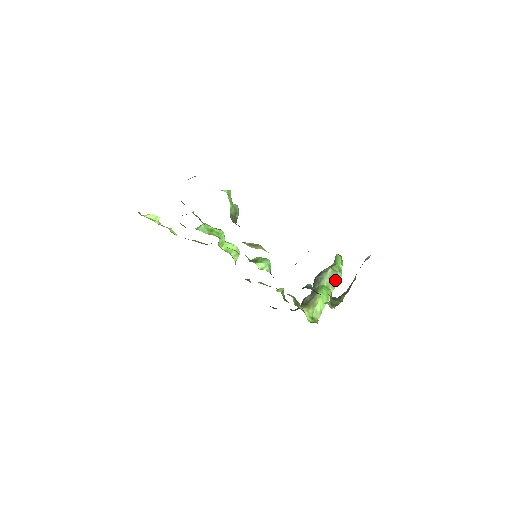
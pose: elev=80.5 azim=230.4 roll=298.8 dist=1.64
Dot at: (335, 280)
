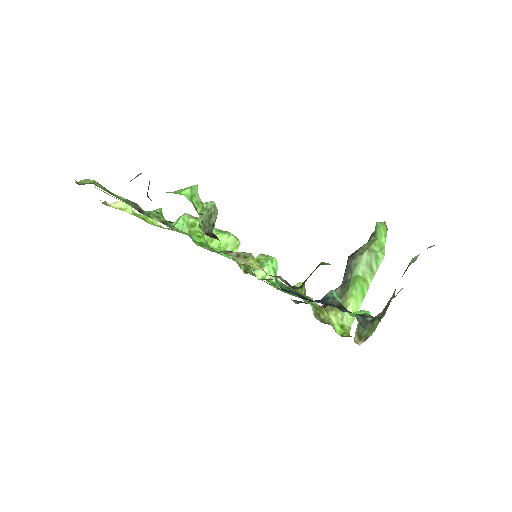
Dot at: (374, 266)
